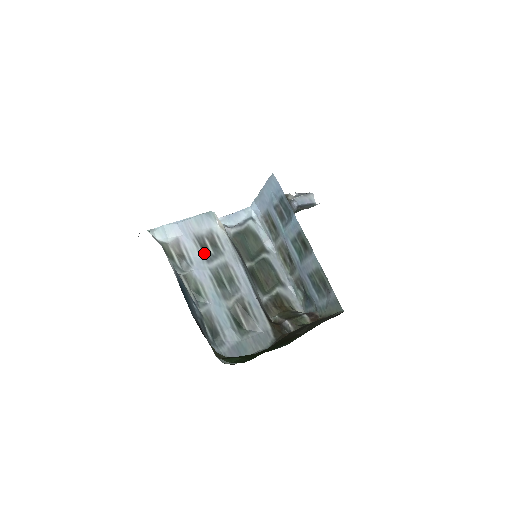
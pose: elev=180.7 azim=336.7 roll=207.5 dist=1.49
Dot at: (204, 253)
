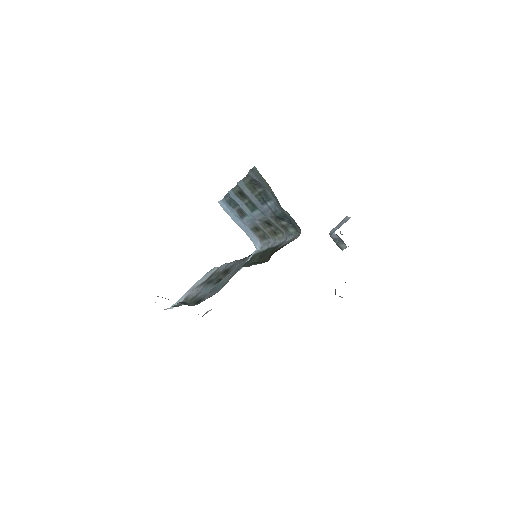
Dot at: (203, 284)
